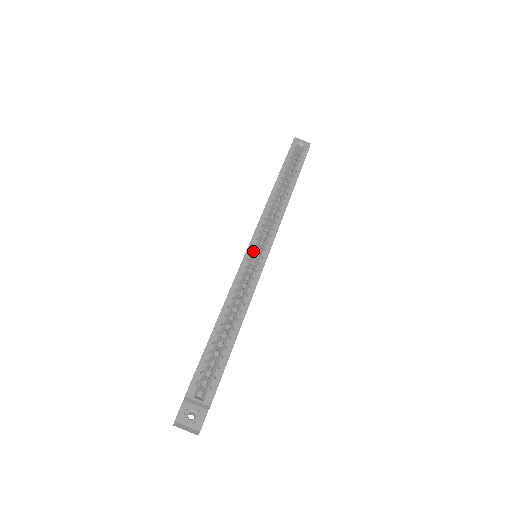
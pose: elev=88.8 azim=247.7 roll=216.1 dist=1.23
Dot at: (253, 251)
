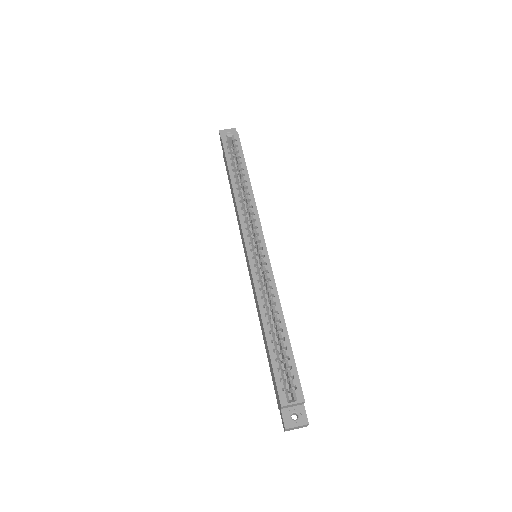
Dot at: (253, 256)
